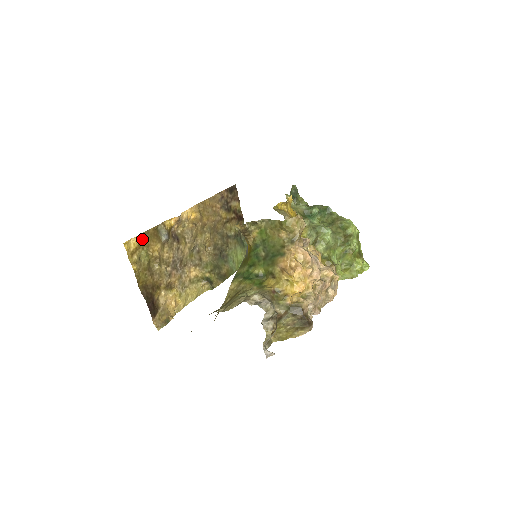
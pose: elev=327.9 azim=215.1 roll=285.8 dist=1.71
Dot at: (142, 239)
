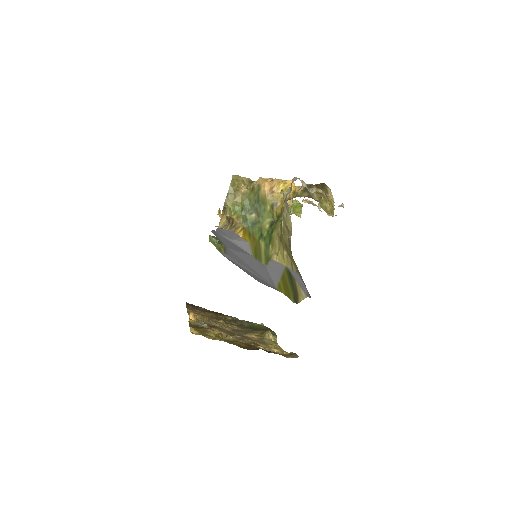
Dot at: (195, 330)
